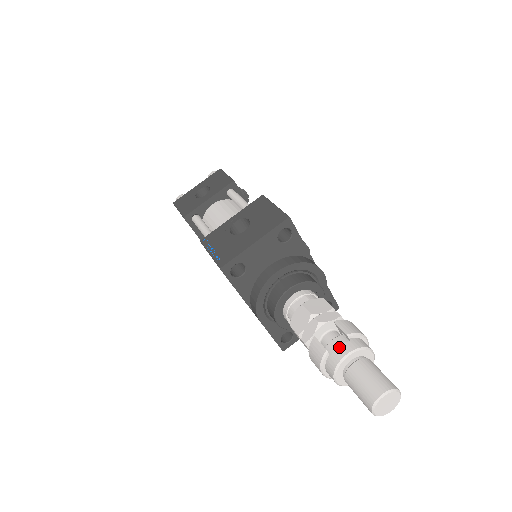
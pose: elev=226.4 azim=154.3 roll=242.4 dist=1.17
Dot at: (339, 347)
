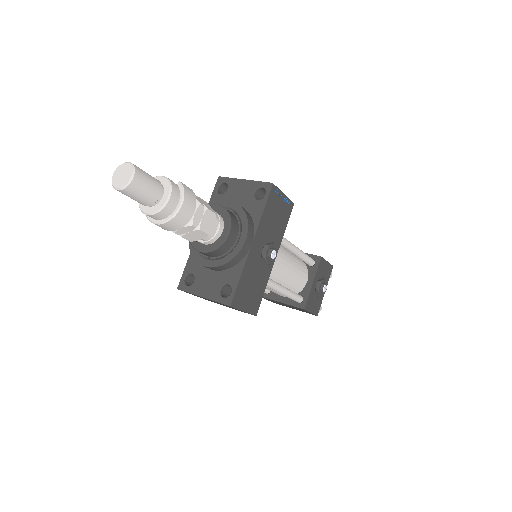
Dot at: occluded
